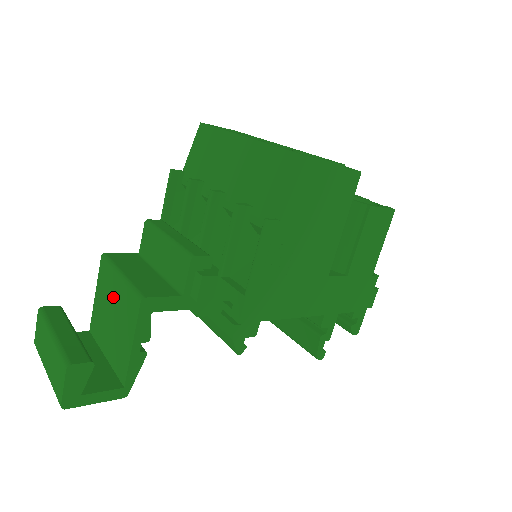
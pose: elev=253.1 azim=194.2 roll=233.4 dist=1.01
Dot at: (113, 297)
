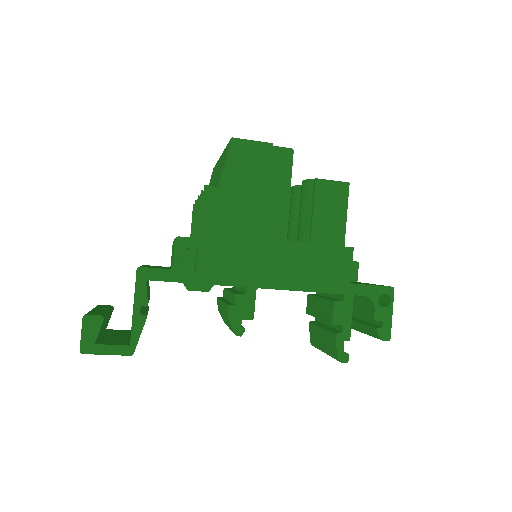
Dot at: occluded
